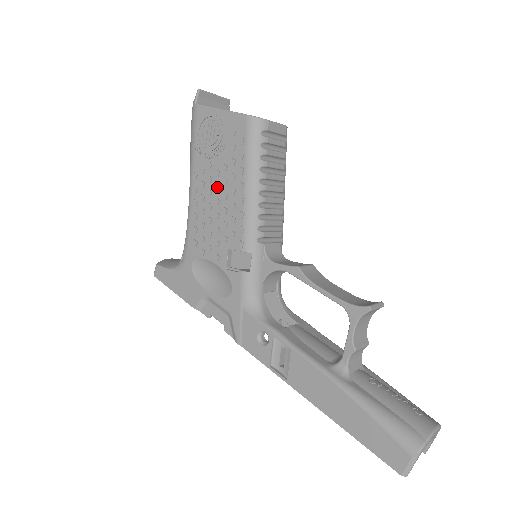
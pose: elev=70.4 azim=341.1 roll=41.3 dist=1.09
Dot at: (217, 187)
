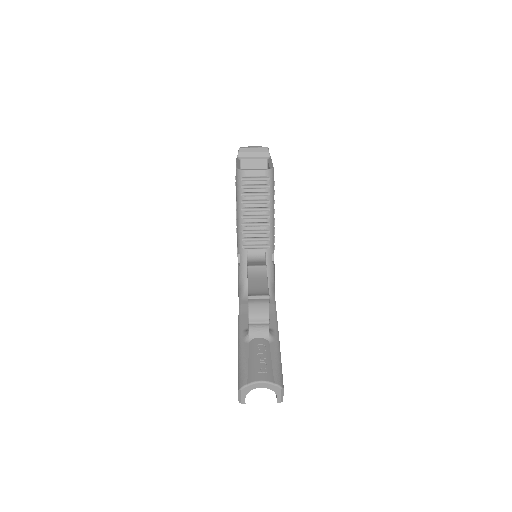
Dot at: occluded
